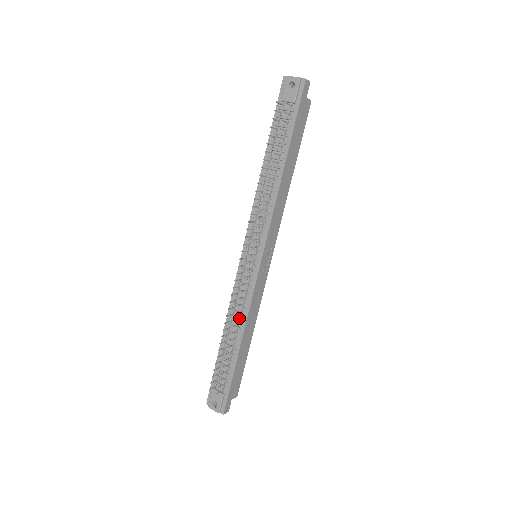
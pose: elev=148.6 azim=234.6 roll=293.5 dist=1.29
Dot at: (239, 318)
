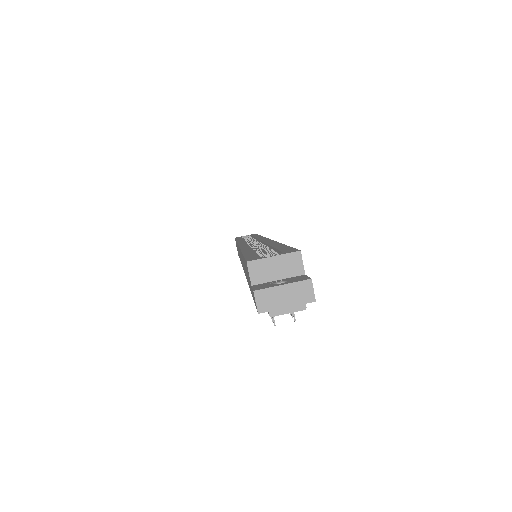
Dot at: occluded
